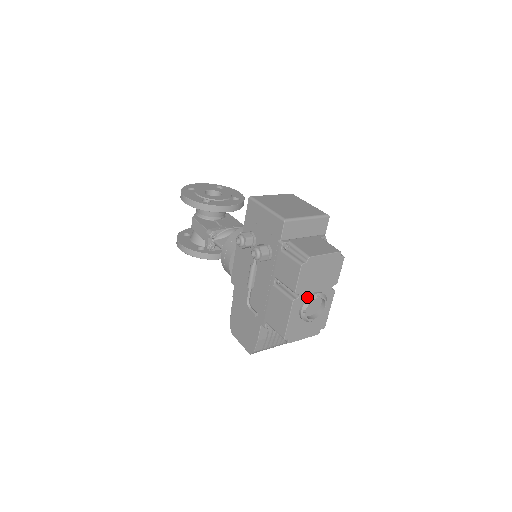
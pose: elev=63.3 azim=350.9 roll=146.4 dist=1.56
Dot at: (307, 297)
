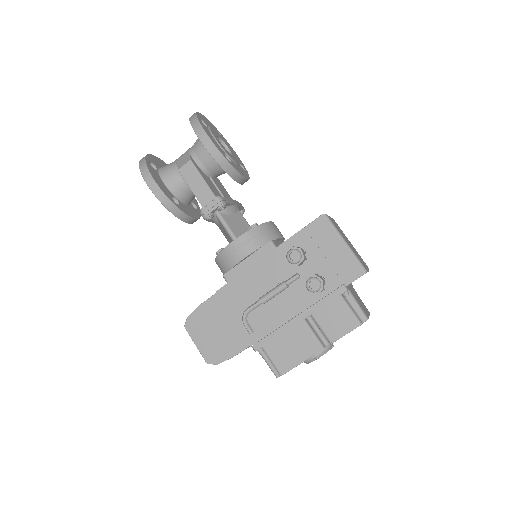
Dot at: occluded
